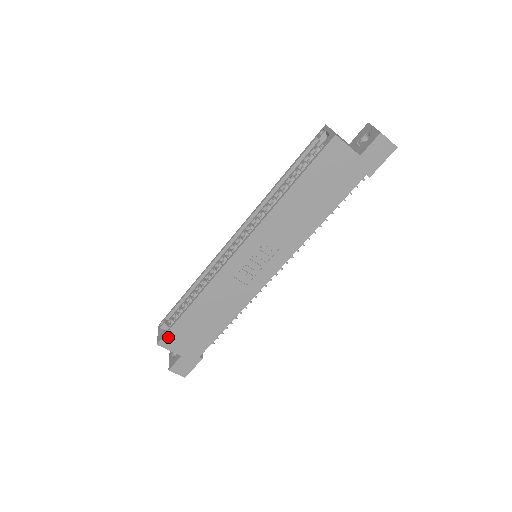
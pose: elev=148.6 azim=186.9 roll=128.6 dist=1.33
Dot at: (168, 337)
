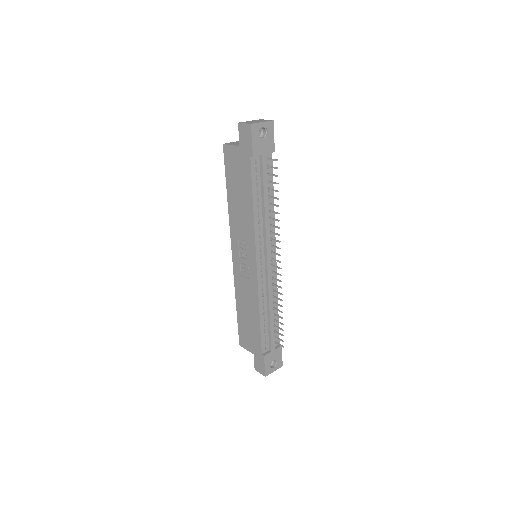
Dot at: (241, 337)
